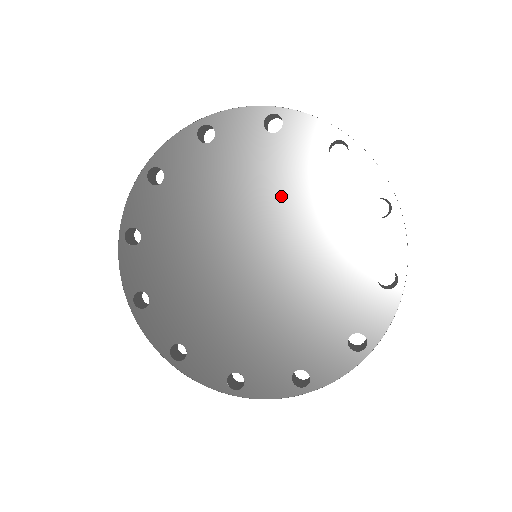
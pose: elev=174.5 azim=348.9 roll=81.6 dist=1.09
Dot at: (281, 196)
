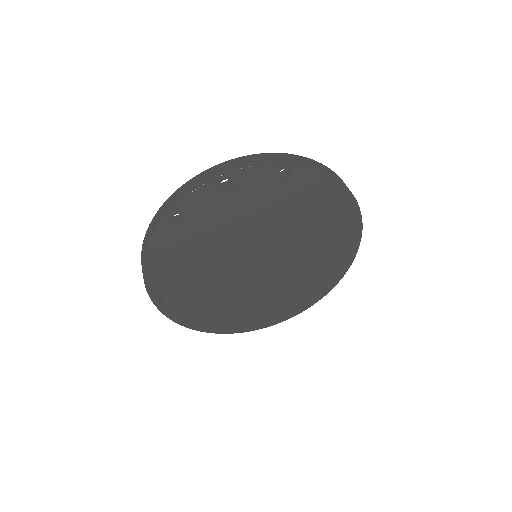
Dot at: (301, 234)
